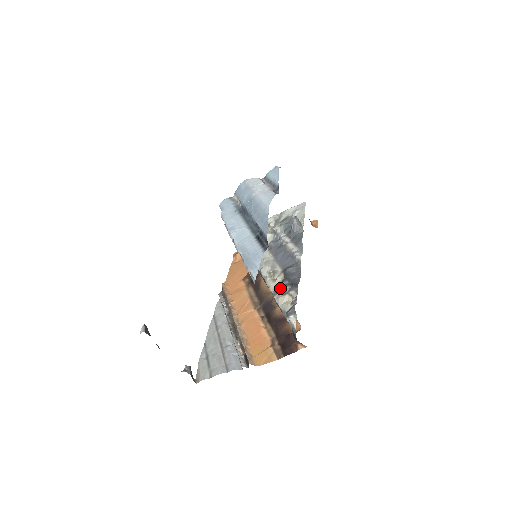
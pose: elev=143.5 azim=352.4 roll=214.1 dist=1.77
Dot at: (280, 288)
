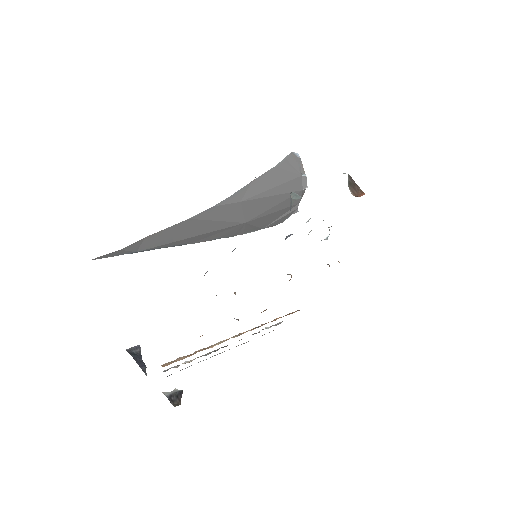
Dot at: occluded
